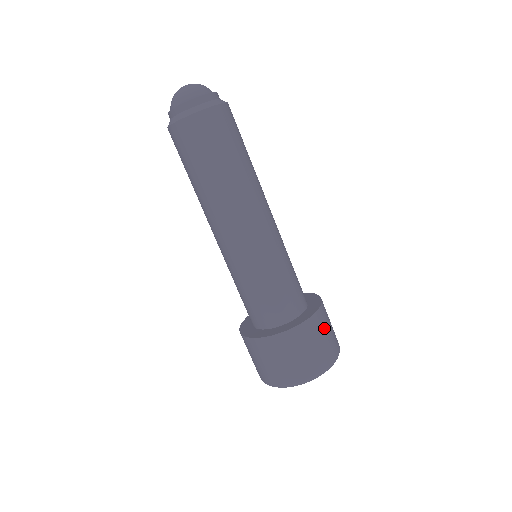
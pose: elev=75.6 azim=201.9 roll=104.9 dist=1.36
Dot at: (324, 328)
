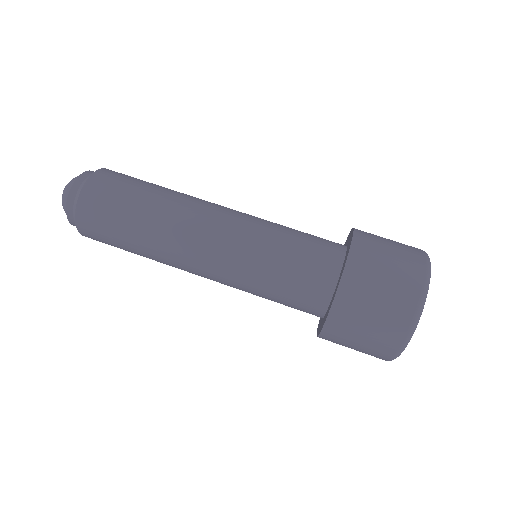
Dot at: (373, 273)
